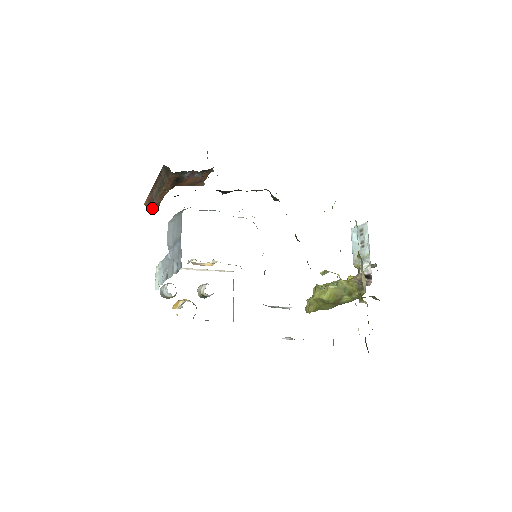
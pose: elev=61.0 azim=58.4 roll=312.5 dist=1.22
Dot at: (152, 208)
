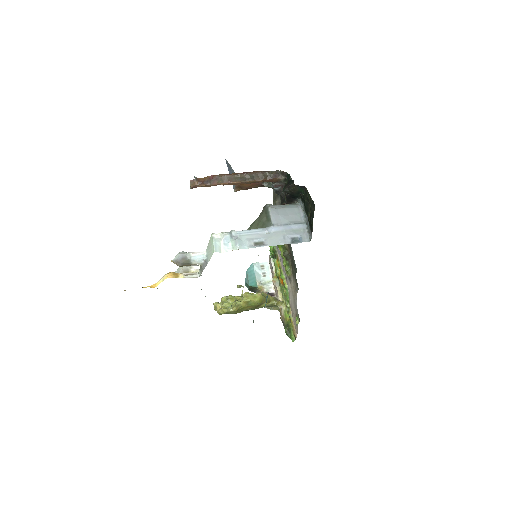
Dot at: (204, 185)
